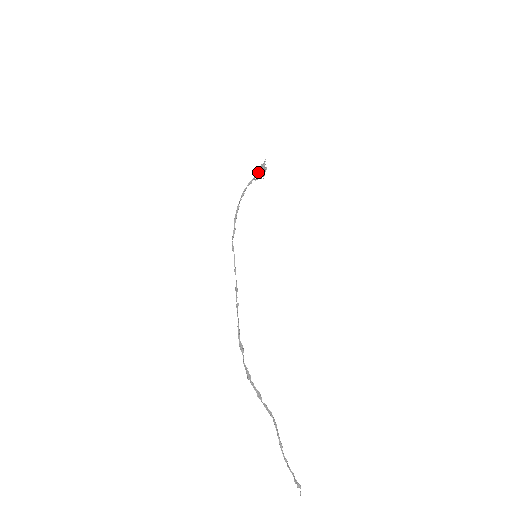
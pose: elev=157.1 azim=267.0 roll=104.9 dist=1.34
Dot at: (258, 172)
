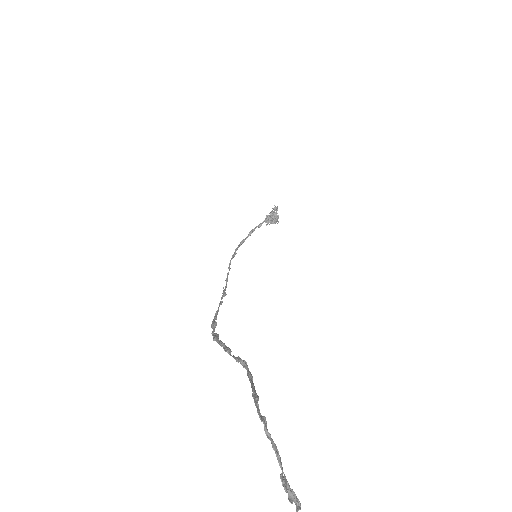
Dot at: (269, 213)
